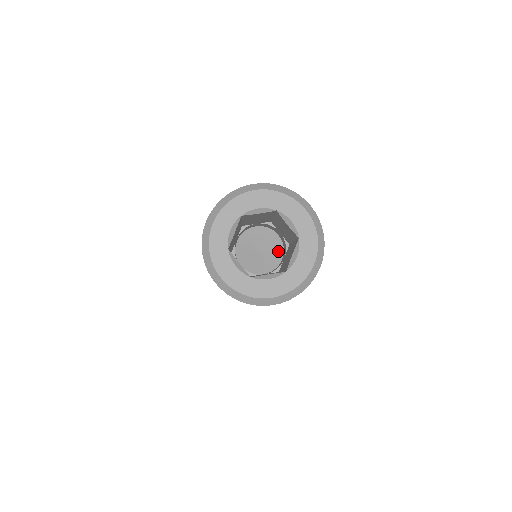
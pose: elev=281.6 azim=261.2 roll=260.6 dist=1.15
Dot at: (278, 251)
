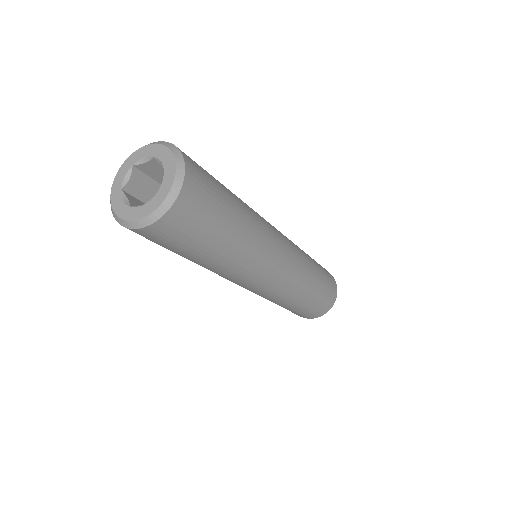
Dot at: occluded
